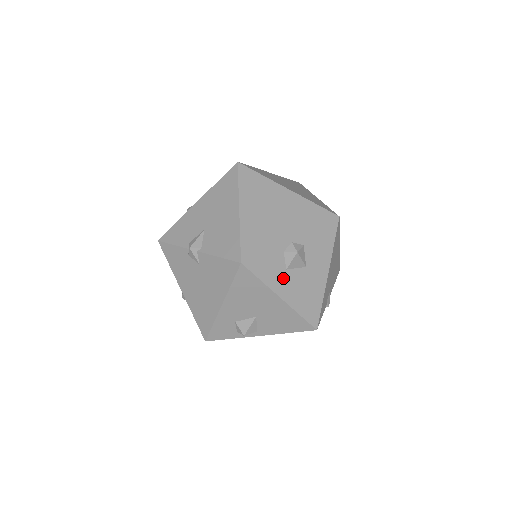
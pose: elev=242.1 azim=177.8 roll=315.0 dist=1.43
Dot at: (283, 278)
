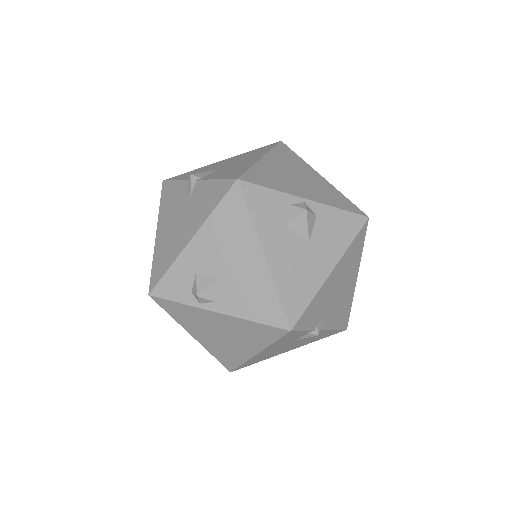
Dot at: (277, 233)
